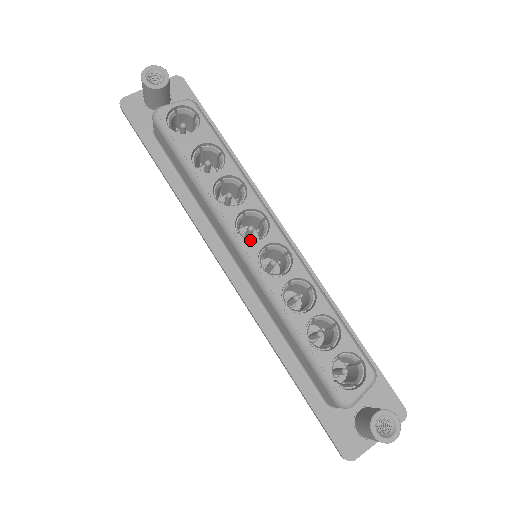
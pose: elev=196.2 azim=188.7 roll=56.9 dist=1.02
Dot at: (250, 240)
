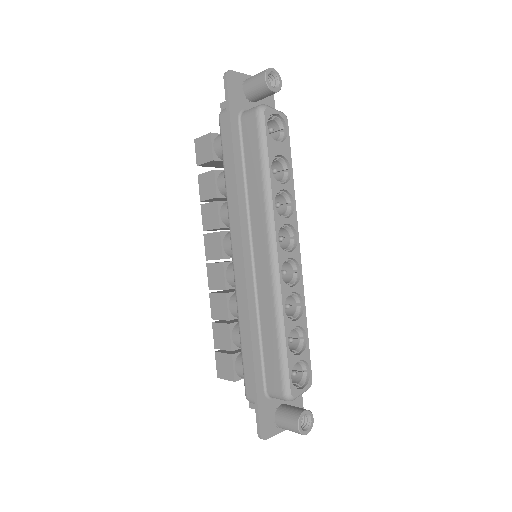
Dot at: (281, 248)
